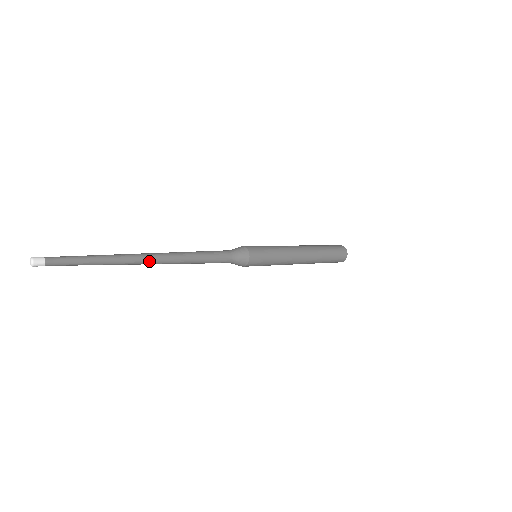
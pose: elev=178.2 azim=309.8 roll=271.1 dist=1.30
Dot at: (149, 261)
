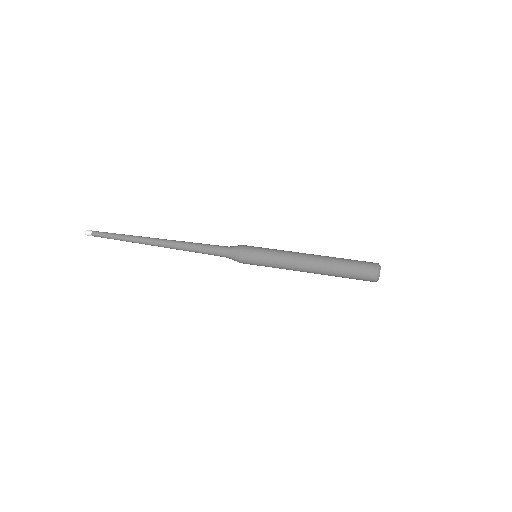
Dot at: (155, 243)
